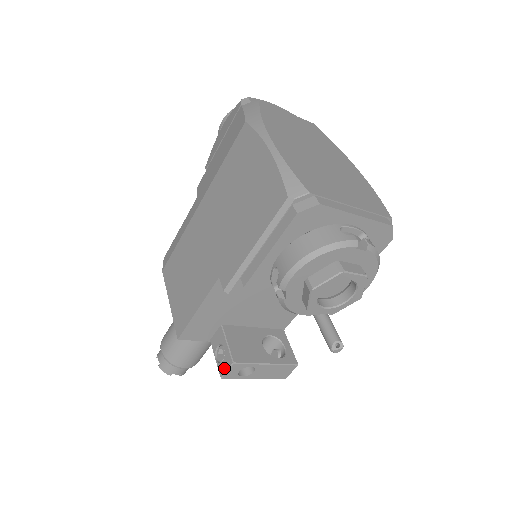
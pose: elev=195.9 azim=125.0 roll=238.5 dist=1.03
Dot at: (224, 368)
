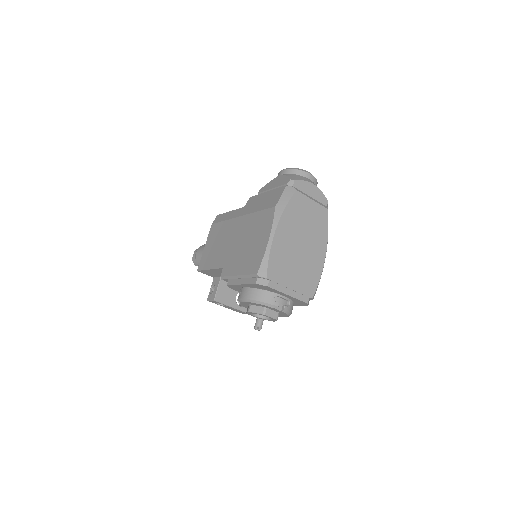
Dot at: (210, 298)
